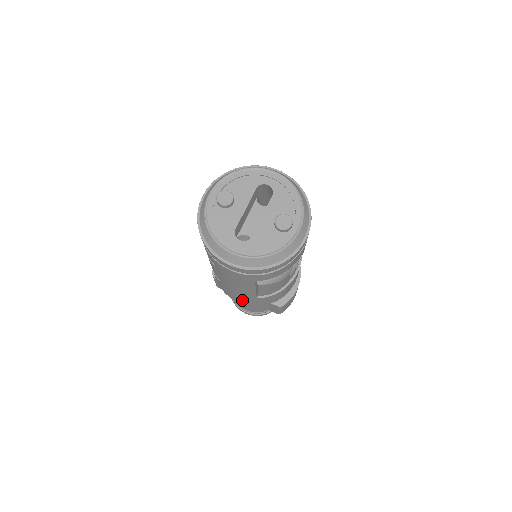
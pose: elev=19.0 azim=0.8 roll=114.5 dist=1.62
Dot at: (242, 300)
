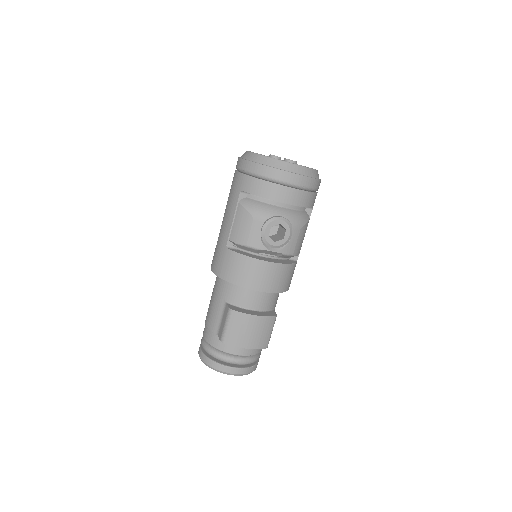
Dot at: (216, 258)
